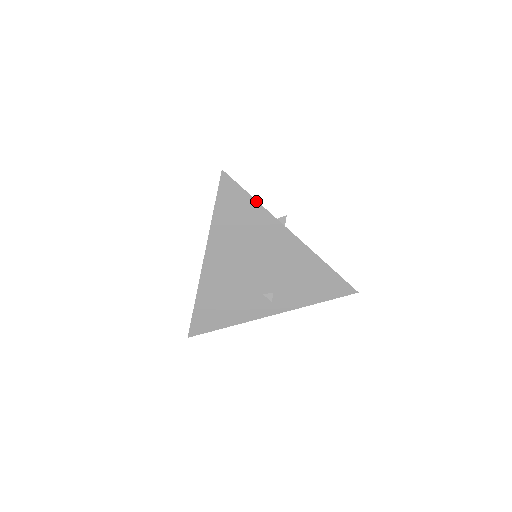
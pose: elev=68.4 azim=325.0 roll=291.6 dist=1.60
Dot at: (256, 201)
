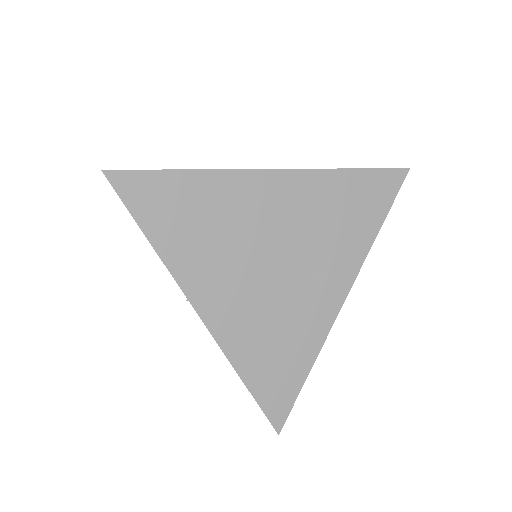
Dot at: (183, 171)
